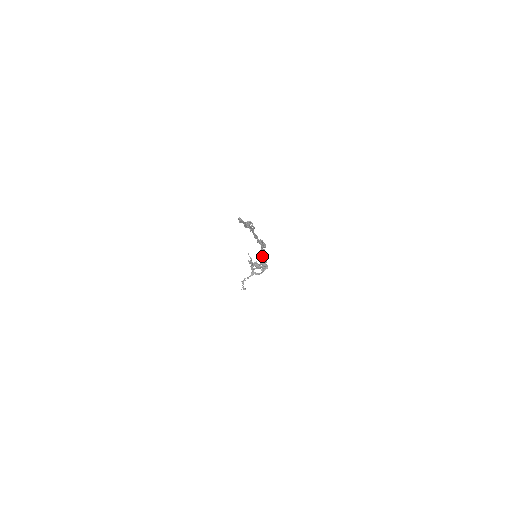
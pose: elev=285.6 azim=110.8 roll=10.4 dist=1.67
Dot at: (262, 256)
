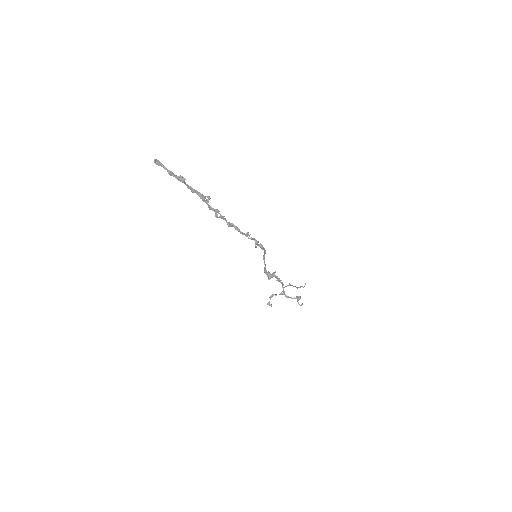
Dot at: (264, 260)
